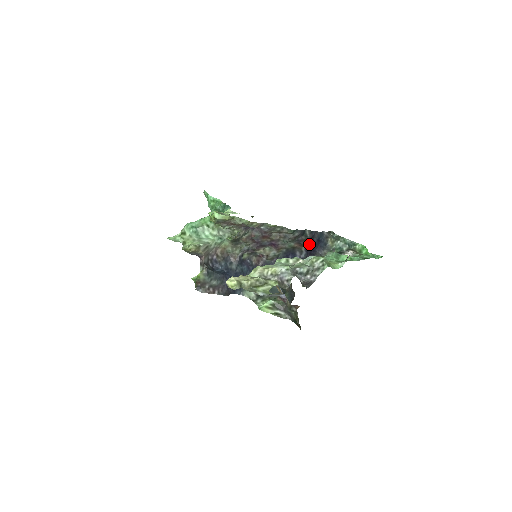
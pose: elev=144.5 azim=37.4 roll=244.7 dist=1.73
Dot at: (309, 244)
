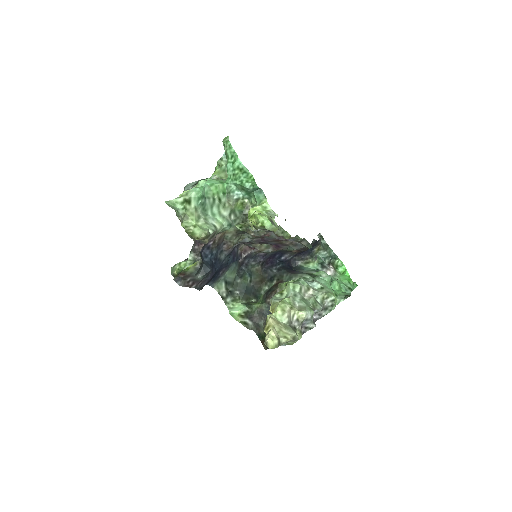
Dot at: occluded
